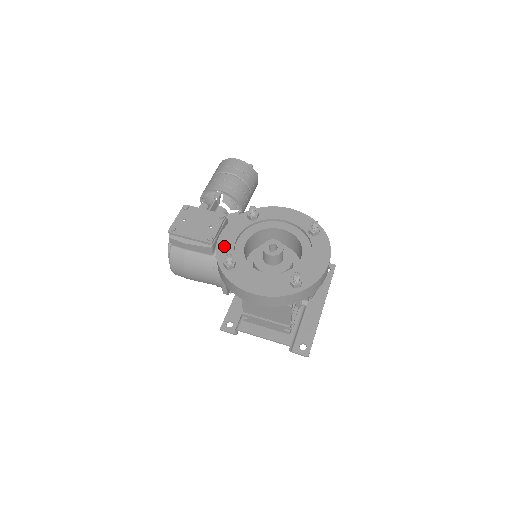
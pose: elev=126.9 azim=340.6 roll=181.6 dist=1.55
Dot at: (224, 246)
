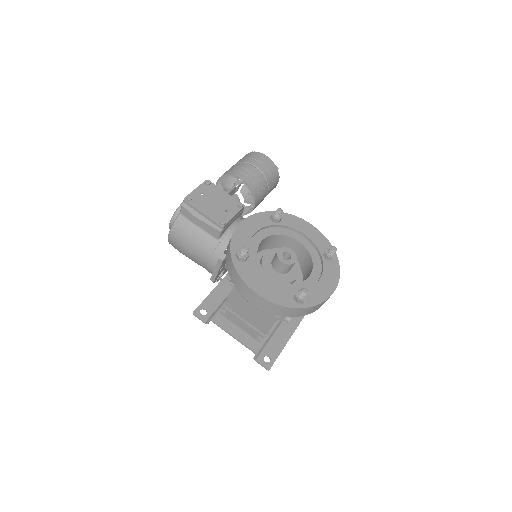
Dot at: (241, 236)
